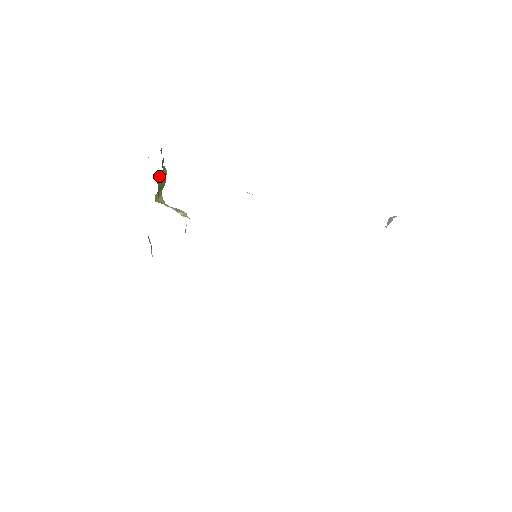
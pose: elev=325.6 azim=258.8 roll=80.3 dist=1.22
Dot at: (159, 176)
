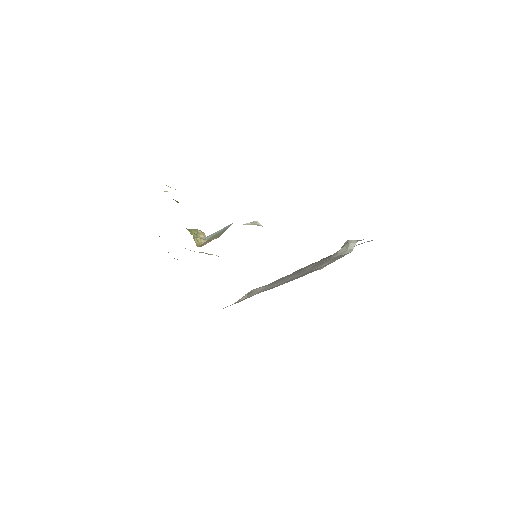
Dot at: occluded
